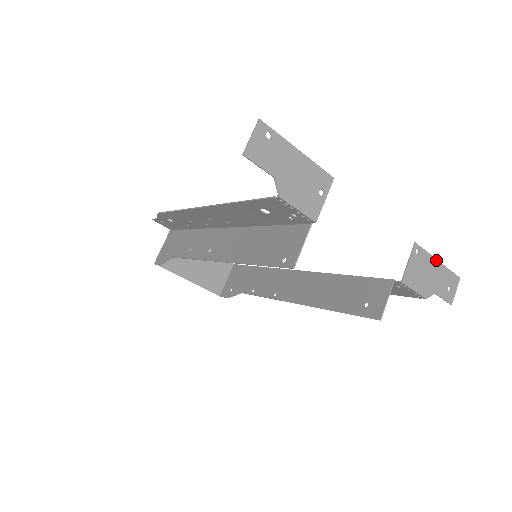
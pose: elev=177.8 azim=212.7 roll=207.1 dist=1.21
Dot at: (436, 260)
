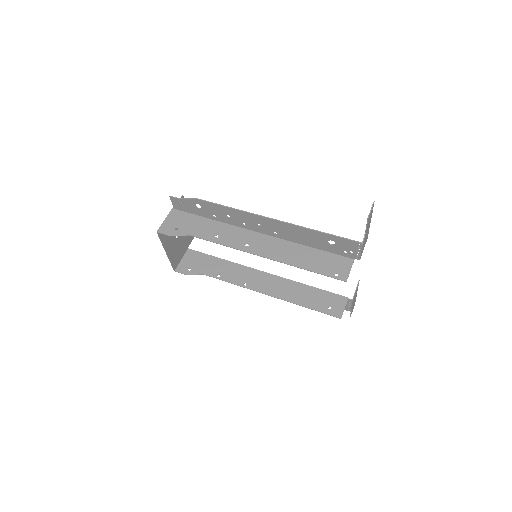
Dot at: occluded
